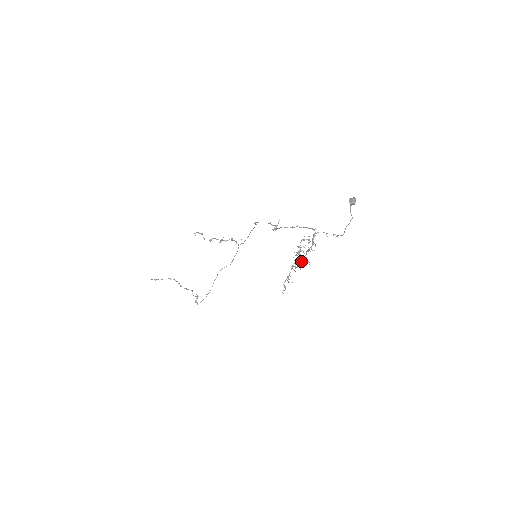
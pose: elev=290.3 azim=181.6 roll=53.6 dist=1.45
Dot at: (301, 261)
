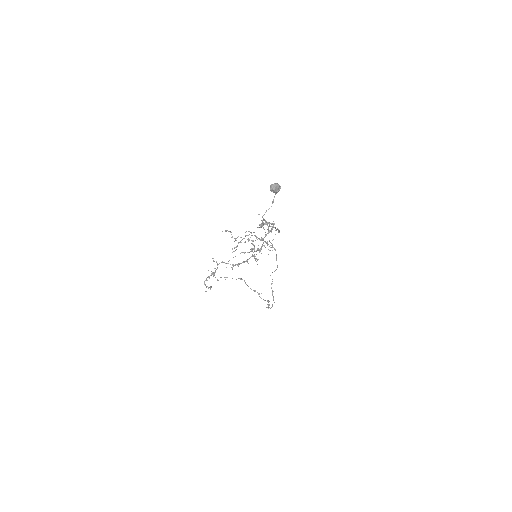
Dot at: (247, 259)
